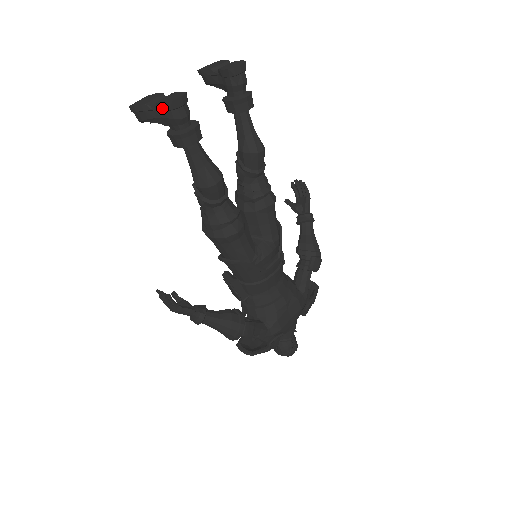
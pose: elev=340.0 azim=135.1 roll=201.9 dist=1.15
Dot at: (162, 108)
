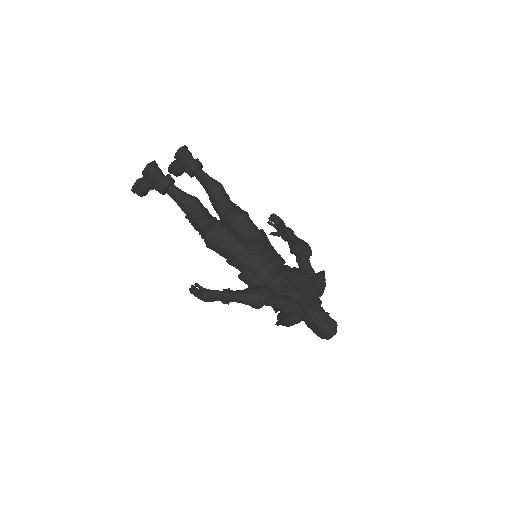
Dot at: (145, 173)
